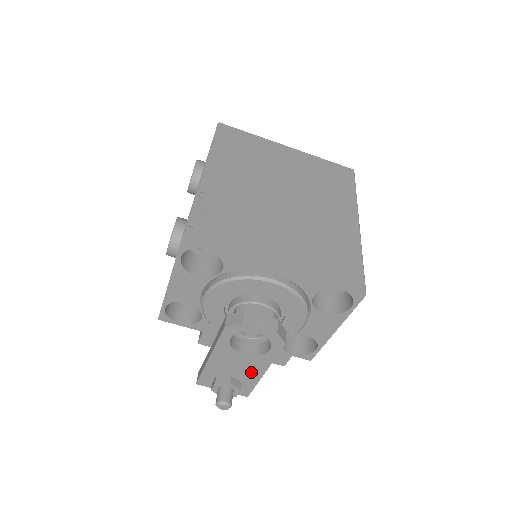
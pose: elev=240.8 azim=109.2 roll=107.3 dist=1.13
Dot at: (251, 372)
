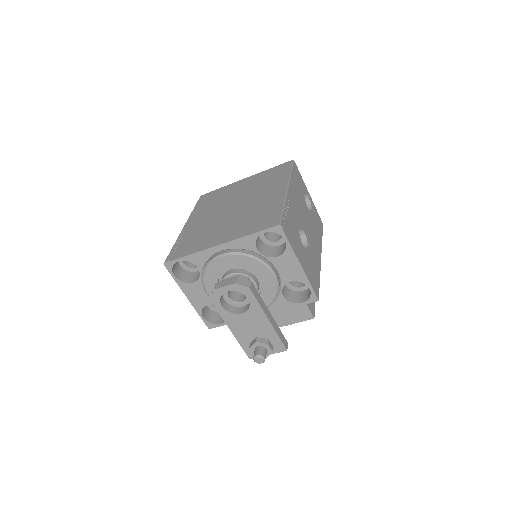
Dot at: (262, 326)
